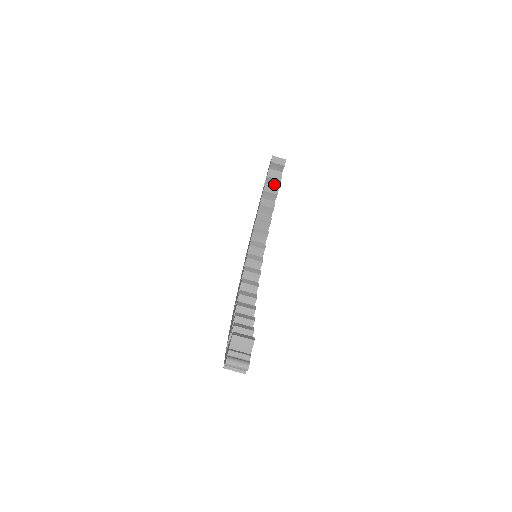
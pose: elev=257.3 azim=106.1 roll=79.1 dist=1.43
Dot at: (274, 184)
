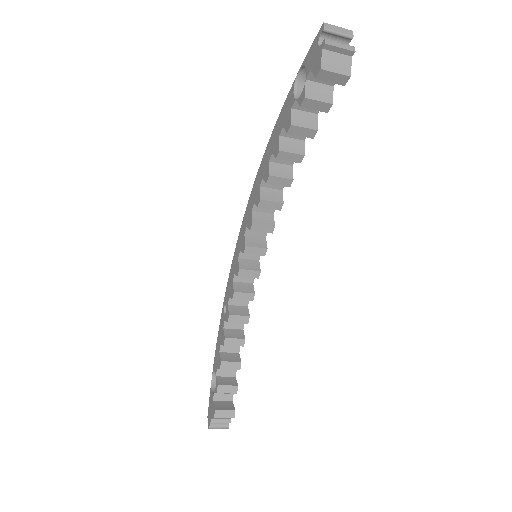
Dot at: occluded
